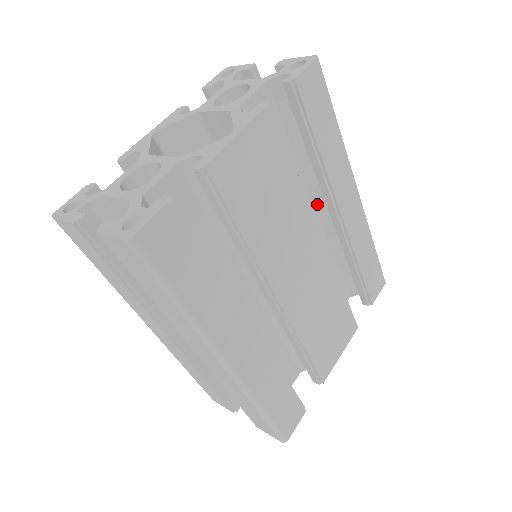
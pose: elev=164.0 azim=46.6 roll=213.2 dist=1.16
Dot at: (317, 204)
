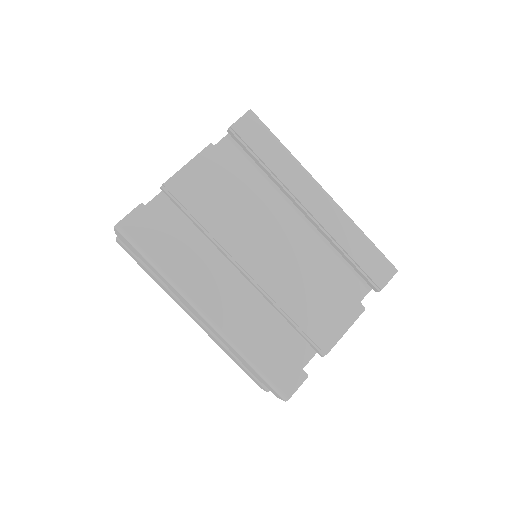
Dot at: (298, 210)
